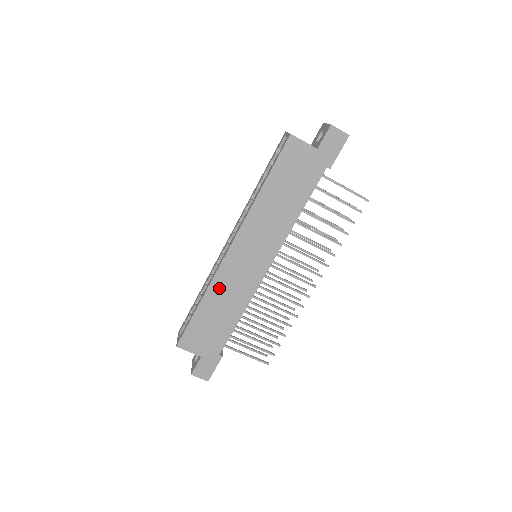
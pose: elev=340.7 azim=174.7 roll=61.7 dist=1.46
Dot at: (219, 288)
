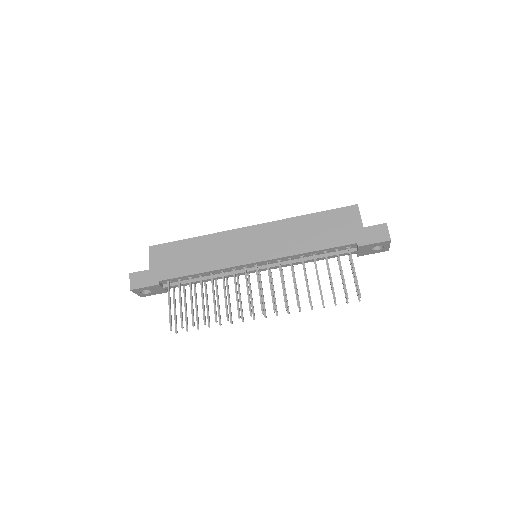
Dot at: (215, 241)
